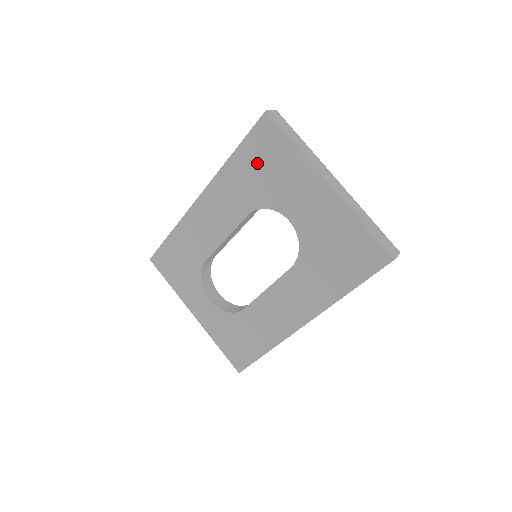
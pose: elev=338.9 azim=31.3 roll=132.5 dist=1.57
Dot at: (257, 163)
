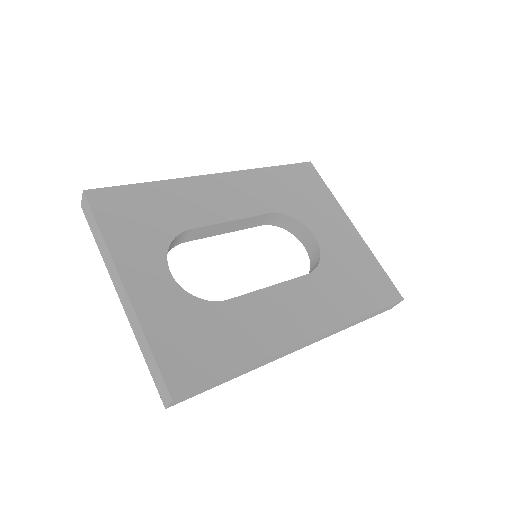
Dot at: (293, 184)
